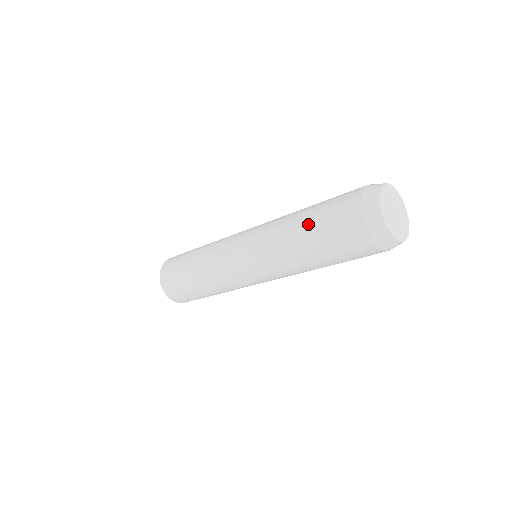
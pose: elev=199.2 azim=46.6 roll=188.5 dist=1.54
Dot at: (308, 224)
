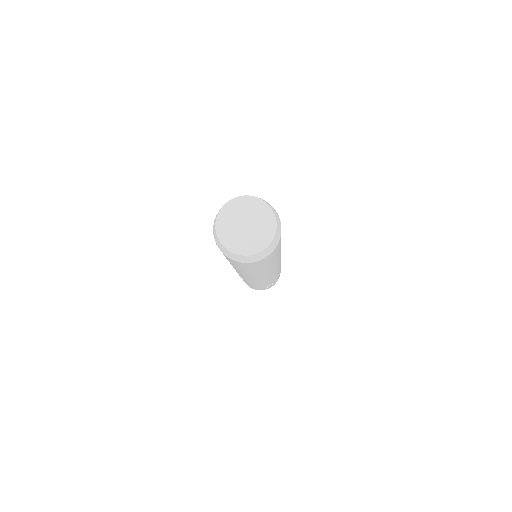
Dot at: occluded
